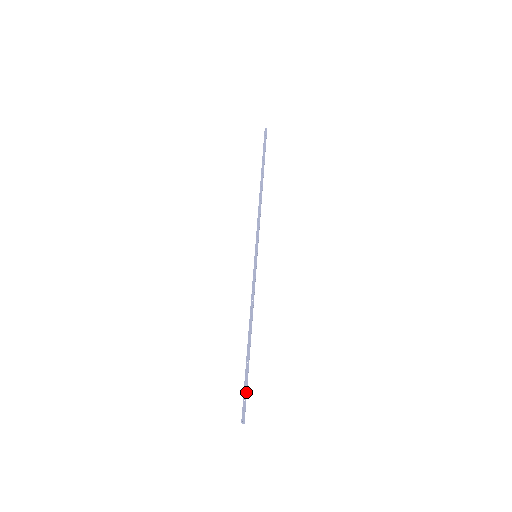
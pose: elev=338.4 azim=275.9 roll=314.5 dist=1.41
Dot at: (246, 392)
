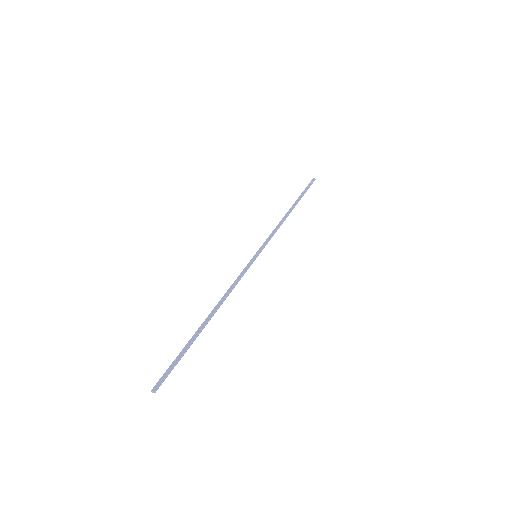
Dot at: (175, 361)
